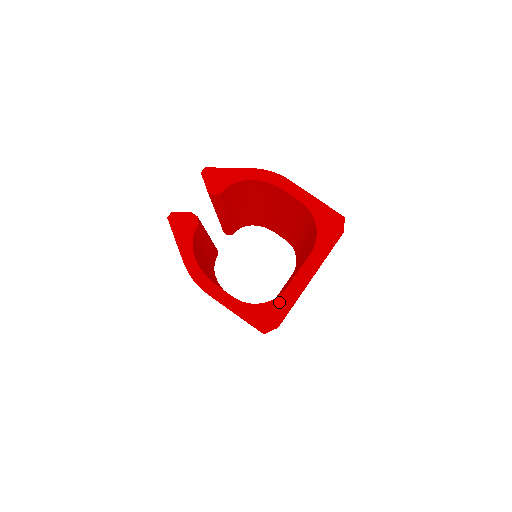
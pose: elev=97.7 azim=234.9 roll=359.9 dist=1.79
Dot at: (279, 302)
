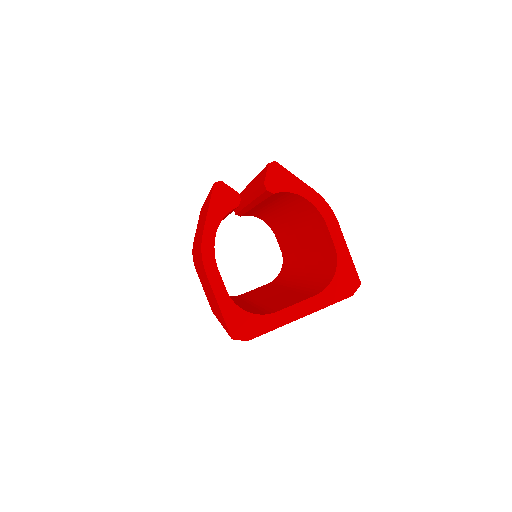
Dot at: (262, 320)
